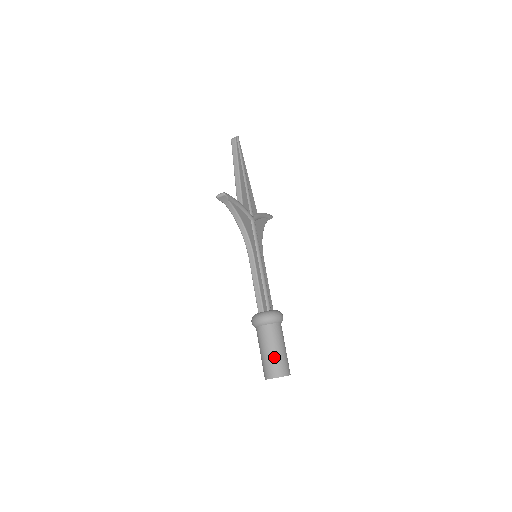
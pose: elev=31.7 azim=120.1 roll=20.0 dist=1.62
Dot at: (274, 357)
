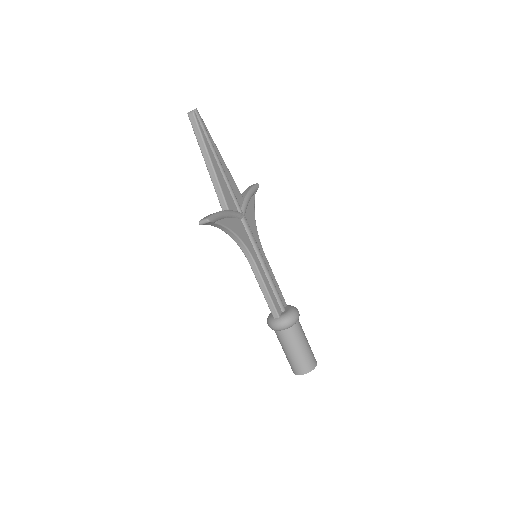
Dot at: (299, 357)
